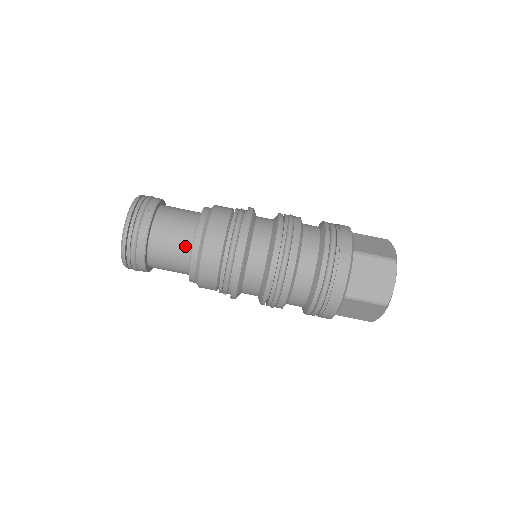
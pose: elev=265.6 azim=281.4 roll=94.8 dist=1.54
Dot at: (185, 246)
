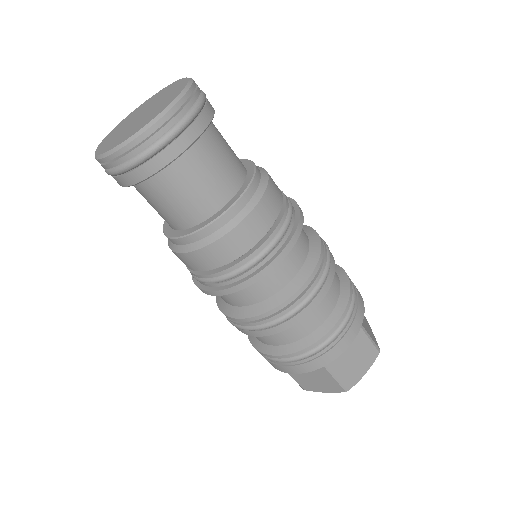
Dot at: (175, 222)
